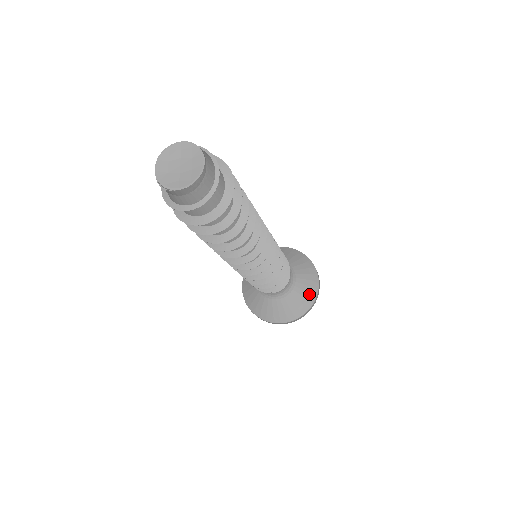
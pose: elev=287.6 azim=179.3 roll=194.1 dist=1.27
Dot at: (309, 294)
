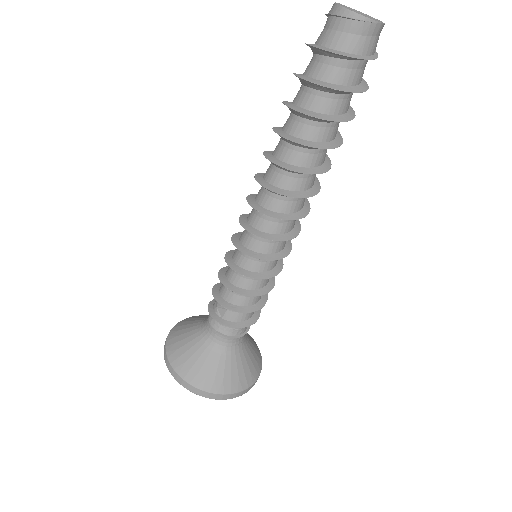
Dot at: (255, 344)
